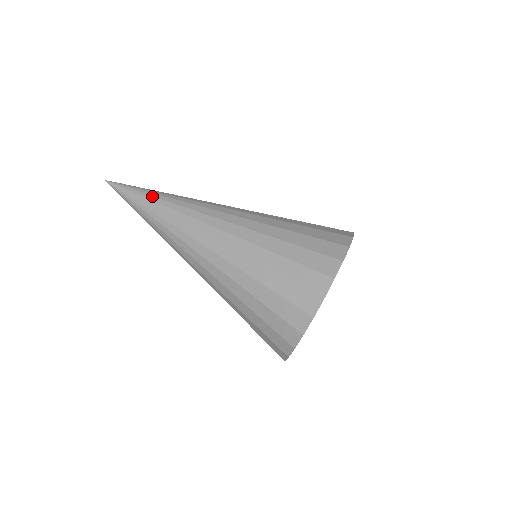
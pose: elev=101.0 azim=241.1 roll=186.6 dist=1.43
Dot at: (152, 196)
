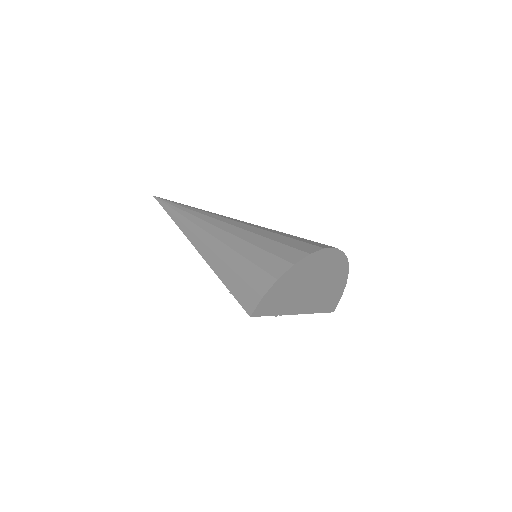
Dot at: occluded
